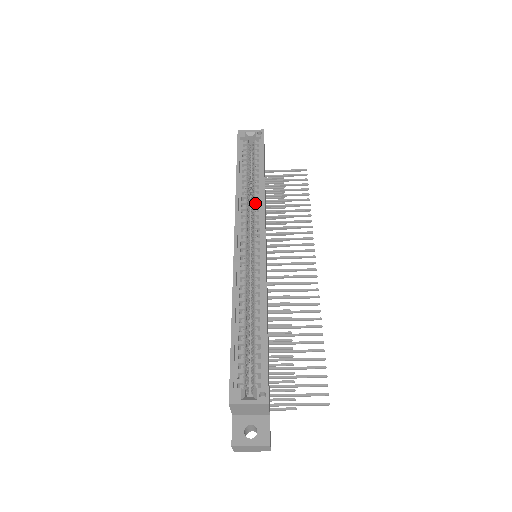
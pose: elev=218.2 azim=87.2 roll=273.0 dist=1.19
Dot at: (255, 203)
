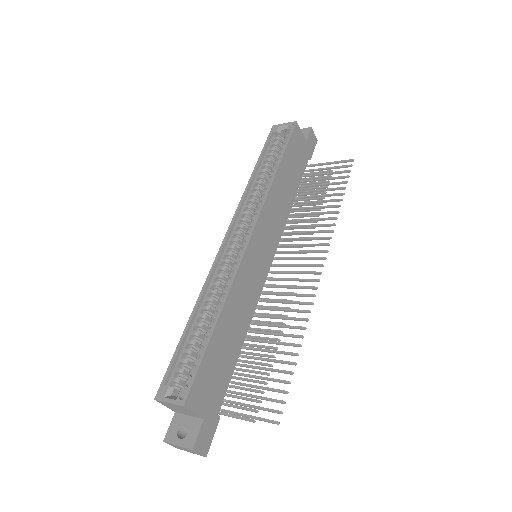
Dot at: (259, 201)
